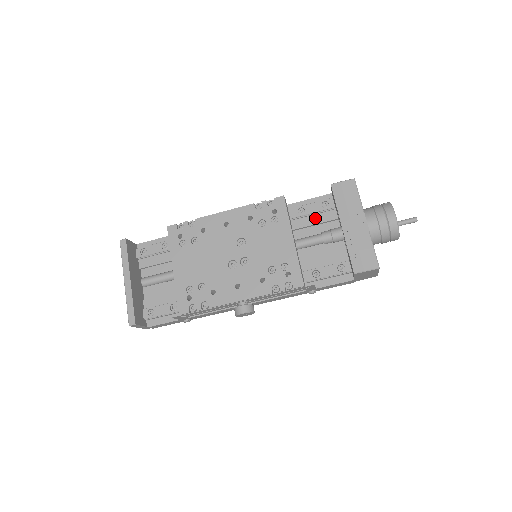
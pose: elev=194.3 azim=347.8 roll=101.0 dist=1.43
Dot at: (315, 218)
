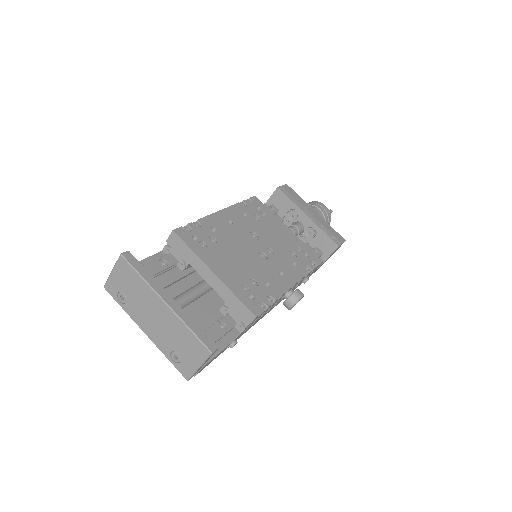
Dot at: occluded
